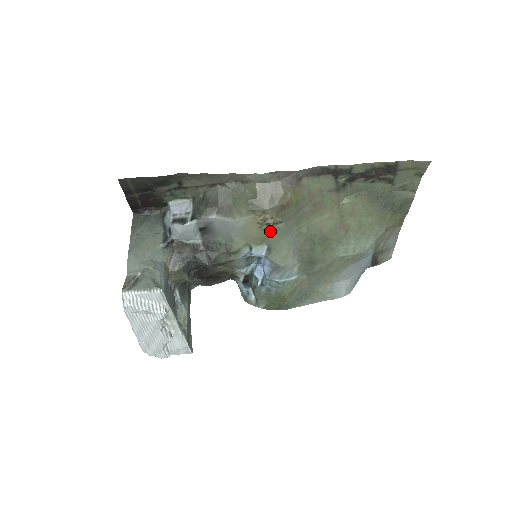
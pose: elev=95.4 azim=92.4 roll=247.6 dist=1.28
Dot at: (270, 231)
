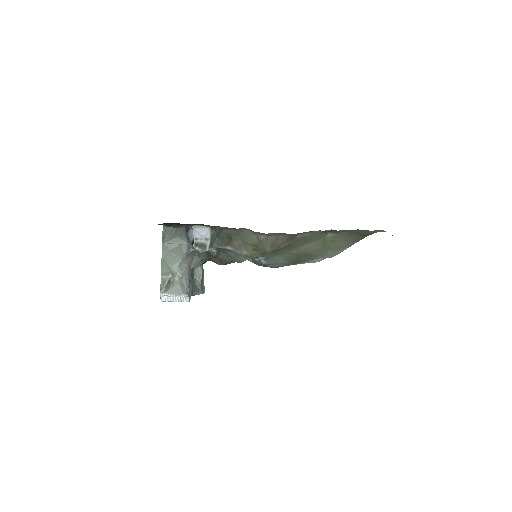
Dot at: (268, 255)
